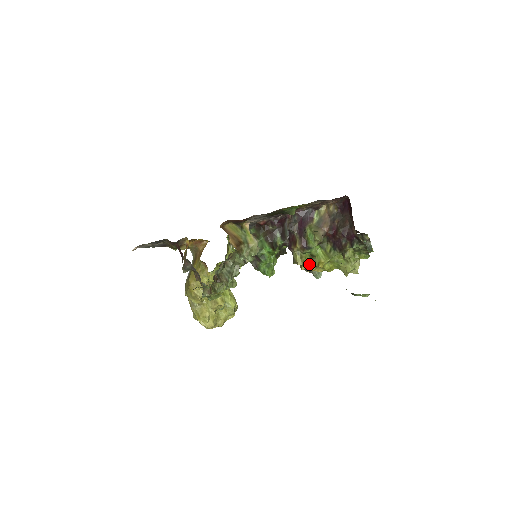
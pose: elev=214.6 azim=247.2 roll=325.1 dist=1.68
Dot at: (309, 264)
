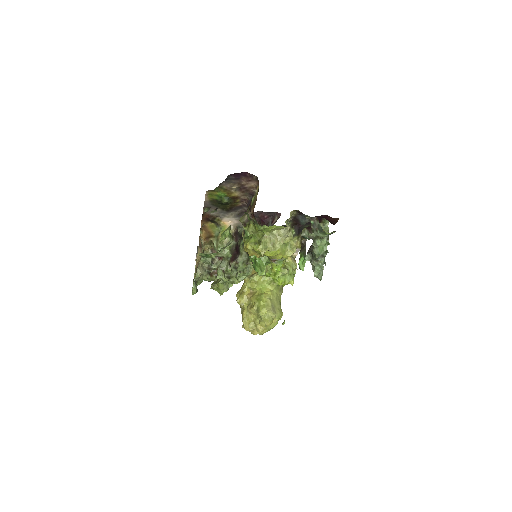
Dot at: occluded
